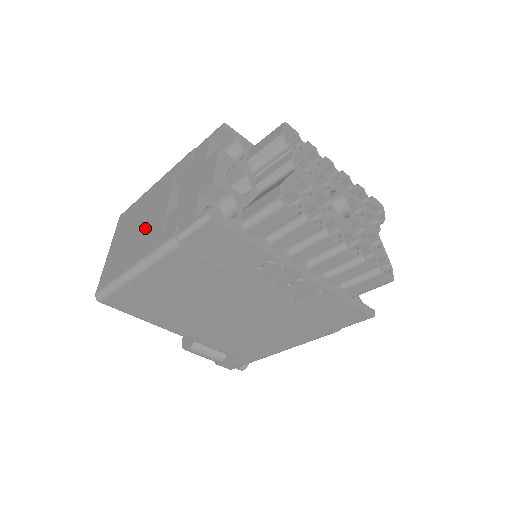
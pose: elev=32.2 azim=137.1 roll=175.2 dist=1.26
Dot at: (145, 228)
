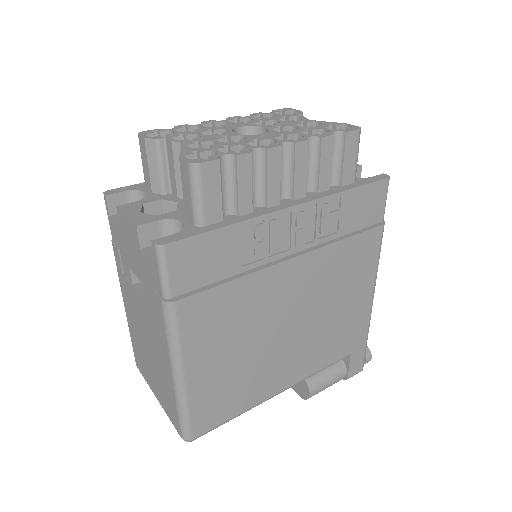
Dot at: (149, 338)
